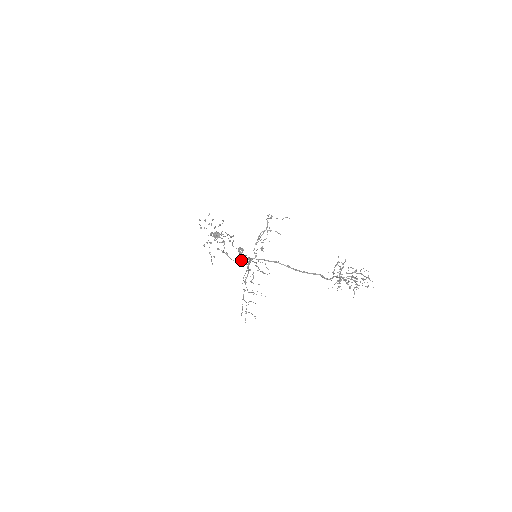
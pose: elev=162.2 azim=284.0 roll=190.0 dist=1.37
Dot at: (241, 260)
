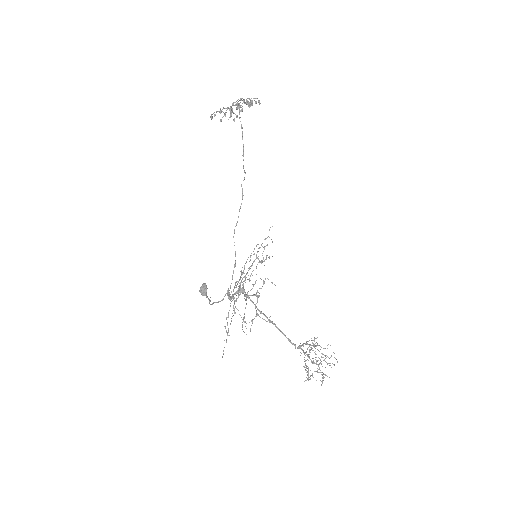
Dot at: occluded
